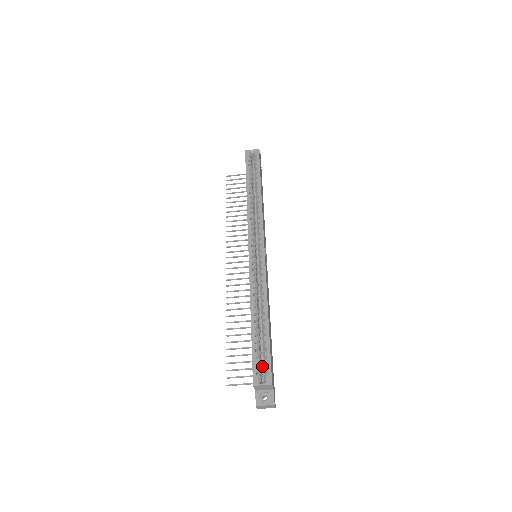
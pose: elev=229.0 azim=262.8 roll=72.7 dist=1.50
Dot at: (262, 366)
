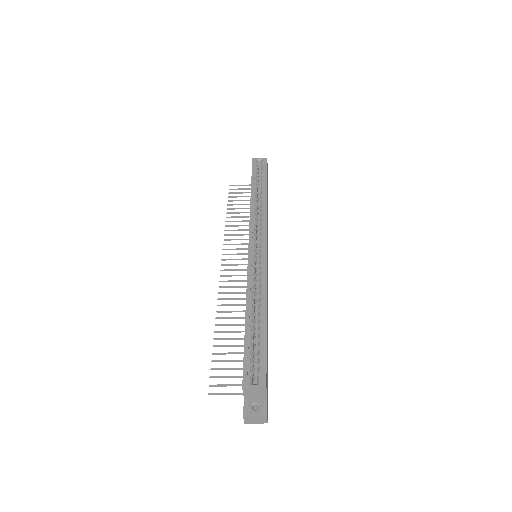
Dot at: occluded
